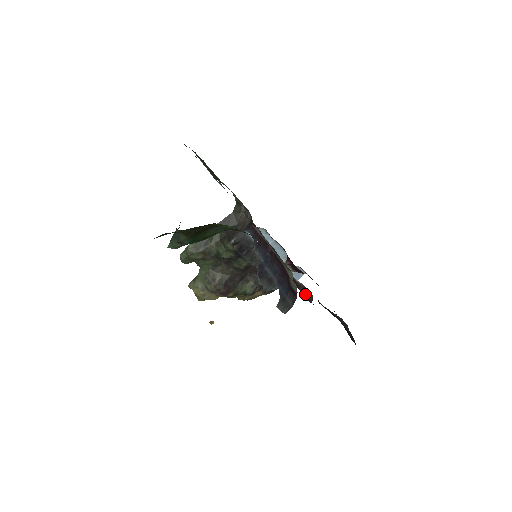
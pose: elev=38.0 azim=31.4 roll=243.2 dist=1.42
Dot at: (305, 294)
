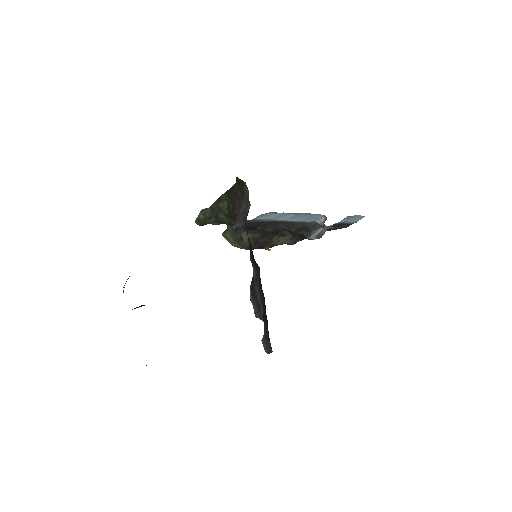
Dot at: occluded
